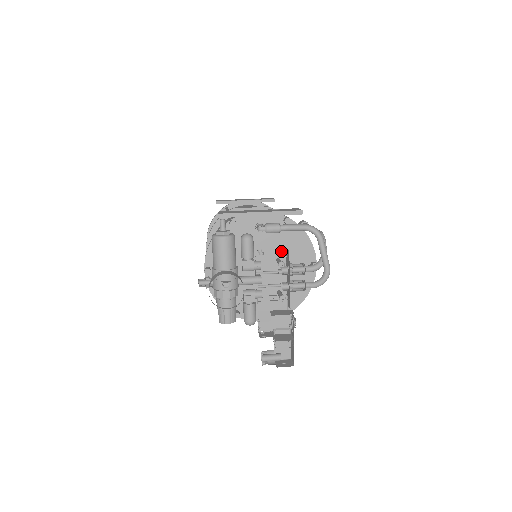
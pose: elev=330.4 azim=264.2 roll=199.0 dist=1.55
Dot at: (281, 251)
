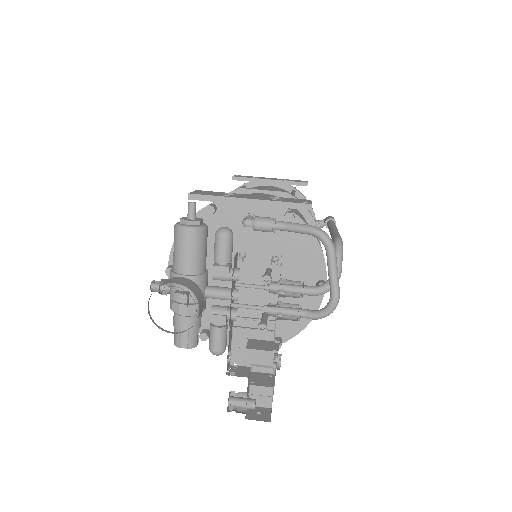
Dot at: (273, 259)
